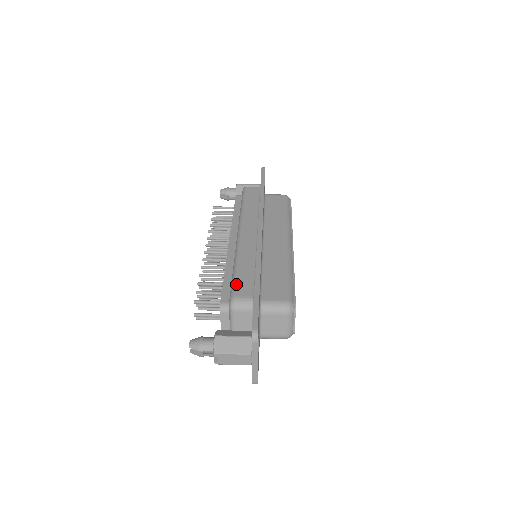
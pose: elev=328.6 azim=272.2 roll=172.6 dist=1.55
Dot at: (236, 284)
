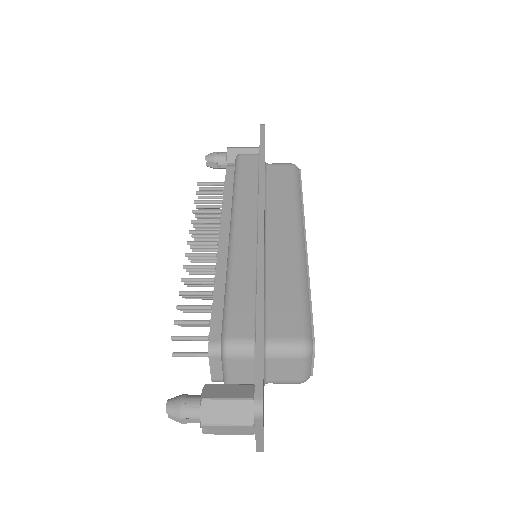
Dot at: (230, 316)
